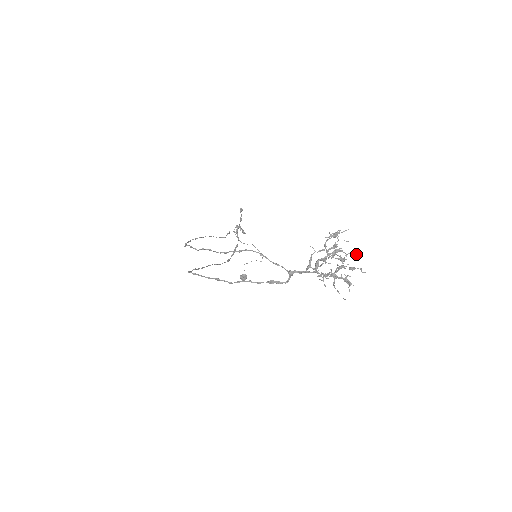
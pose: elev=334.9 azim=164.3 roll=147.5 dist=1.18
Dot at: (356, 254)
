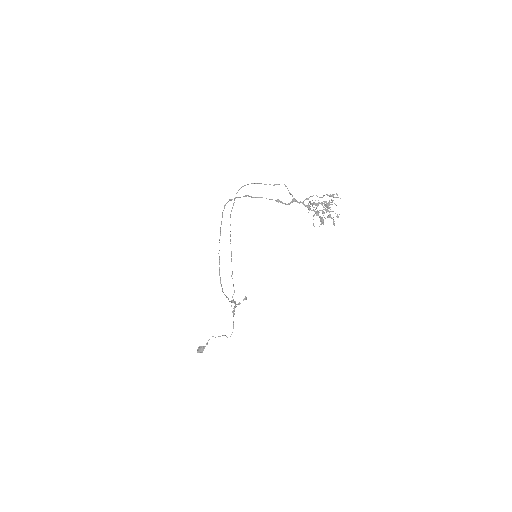
Dot at: occluded
